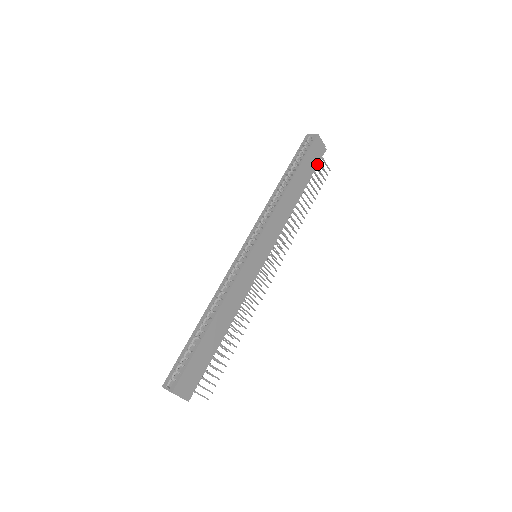
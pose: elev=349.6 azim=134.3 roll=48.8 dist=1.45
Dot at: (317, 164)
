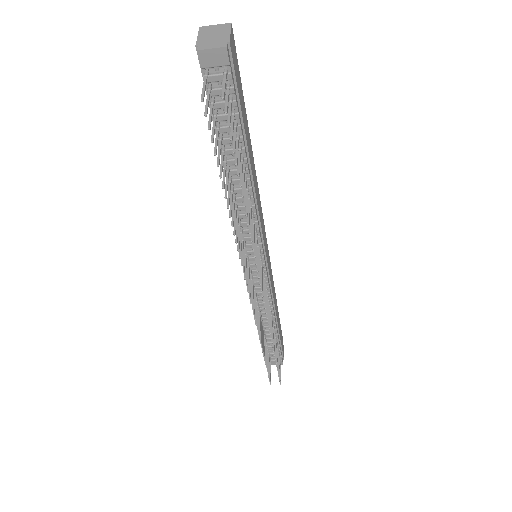
Dot at: (280, 351)
